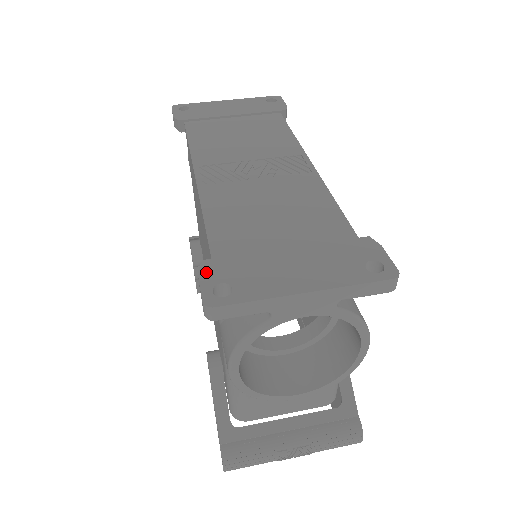
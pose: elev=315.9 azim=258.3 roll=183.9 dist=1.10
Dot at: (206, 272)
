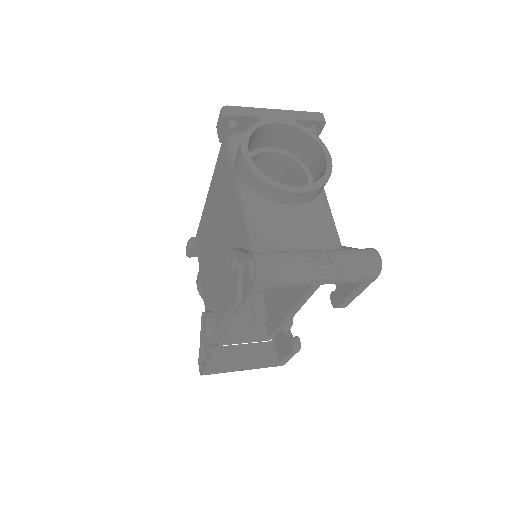
Dot at: occluded
